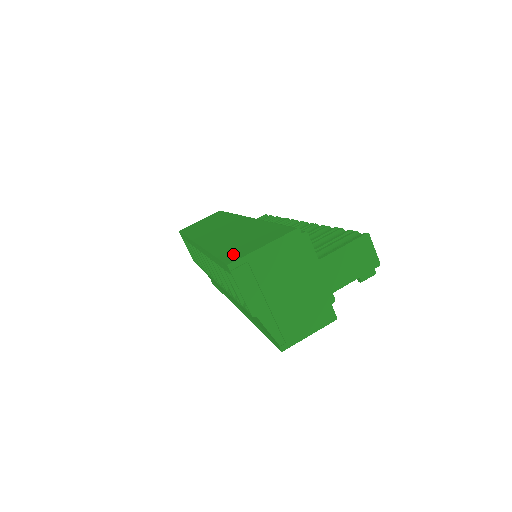
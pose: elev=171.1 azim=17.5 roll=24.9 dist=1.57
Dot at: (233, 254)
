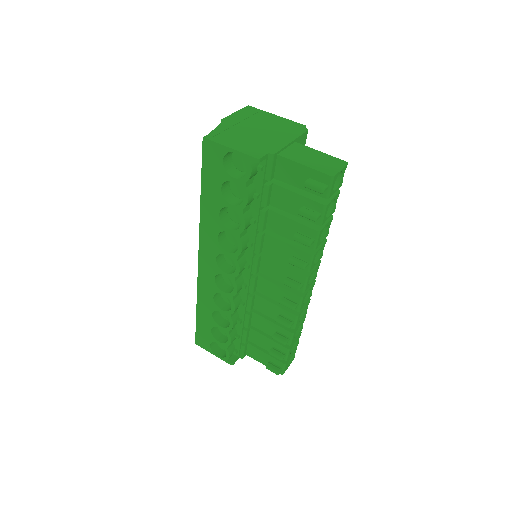
Dot at: occluded
